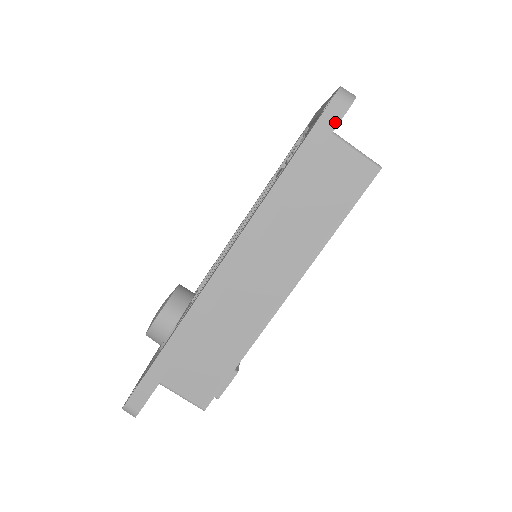
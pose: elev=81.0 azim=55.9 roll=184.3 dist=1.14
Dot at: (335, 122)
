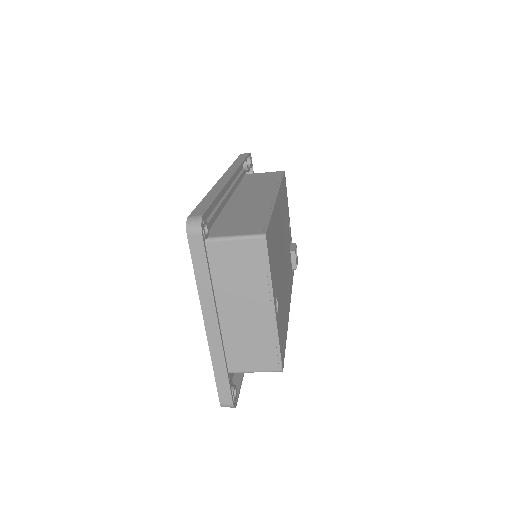
Dot at: occluded
